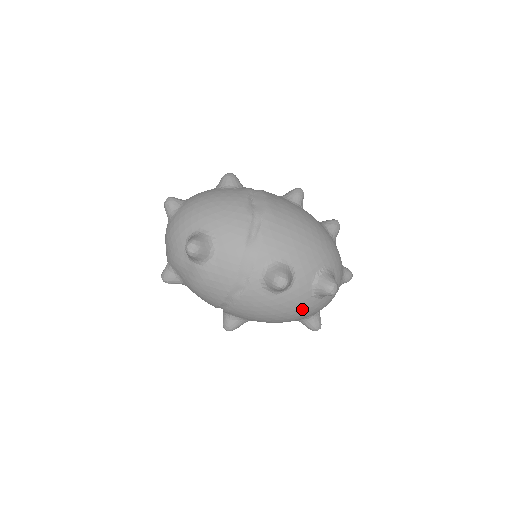
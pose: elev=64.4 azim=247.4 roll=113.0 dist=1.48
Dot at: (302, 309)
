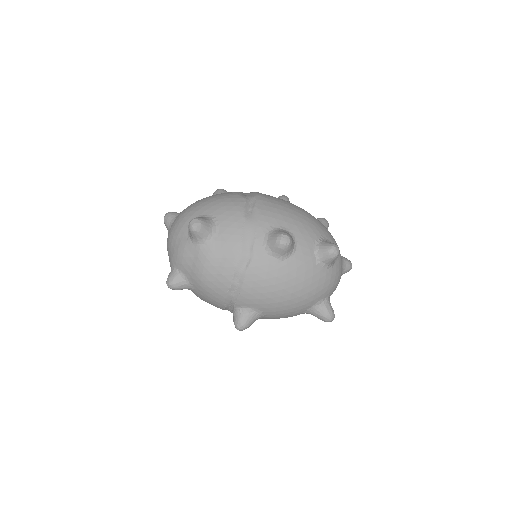
Dot at: (310, 281)
